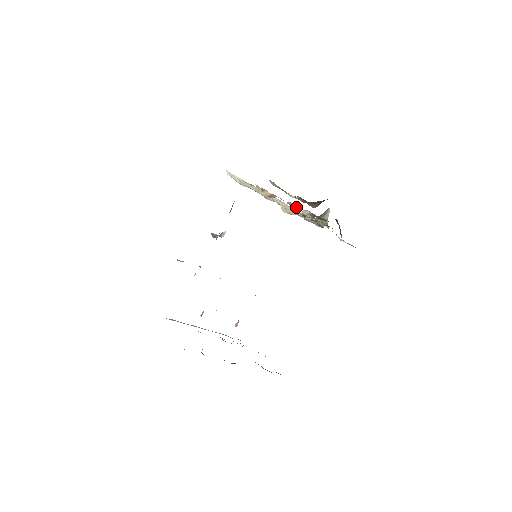
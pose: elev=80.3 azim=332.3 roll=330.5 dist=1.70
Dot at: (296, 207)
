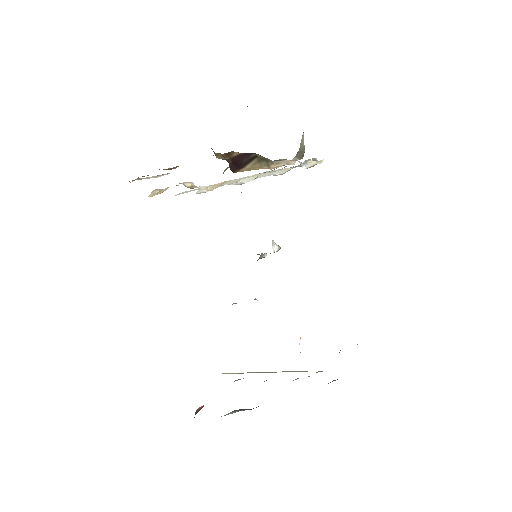
Dot at: occluded
